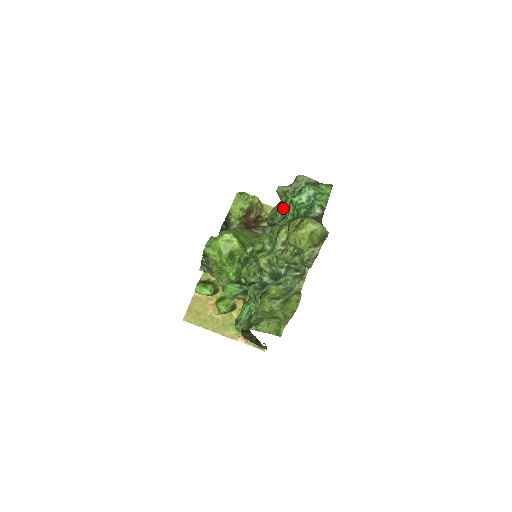
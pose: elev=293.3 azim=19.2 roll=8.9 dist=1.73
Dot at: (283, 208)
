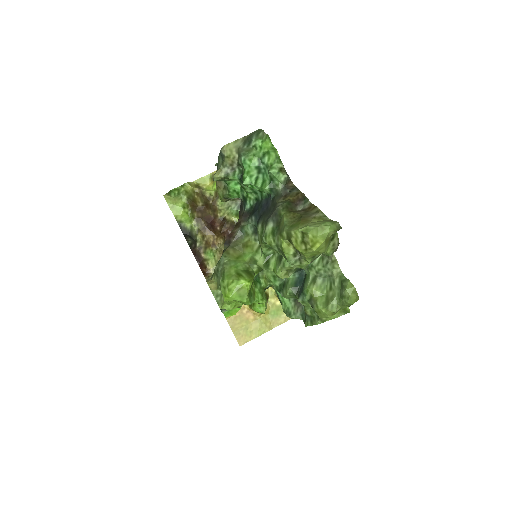
Dot at: (233, 187)
